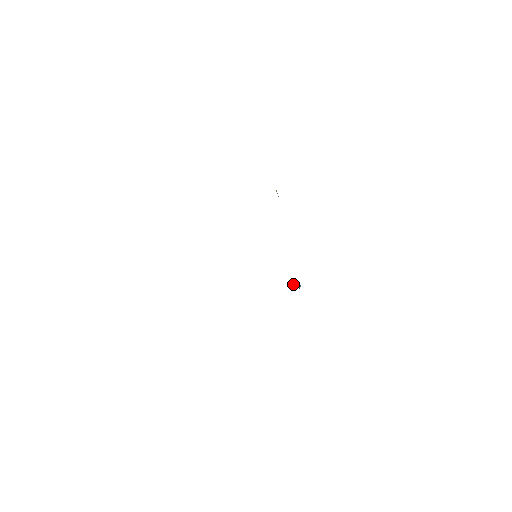
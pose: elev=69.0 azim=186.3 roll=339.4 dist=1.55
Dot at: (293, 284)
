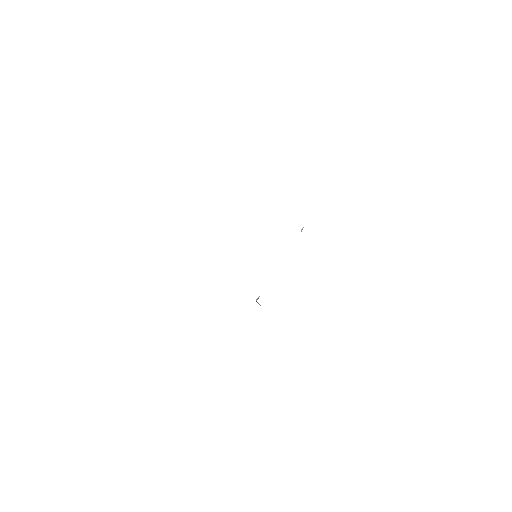
Dot at: occluded
